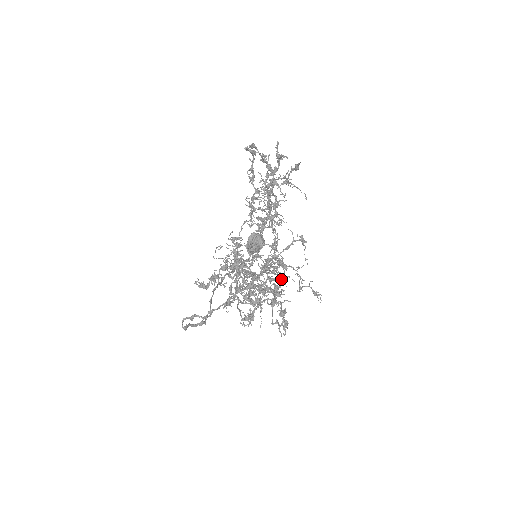
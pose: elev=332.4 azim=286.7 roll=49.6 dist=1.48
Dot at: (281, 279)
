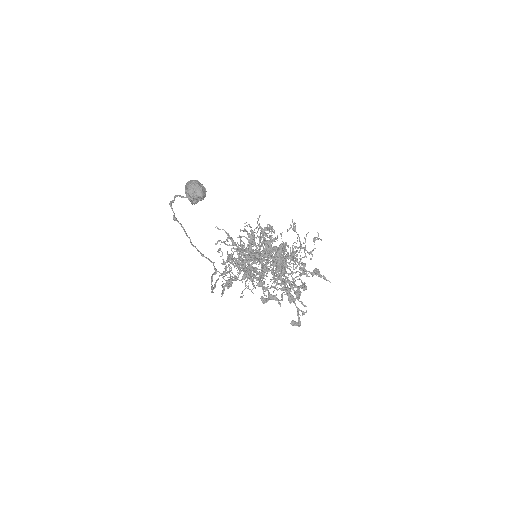
Dot at: occluded
